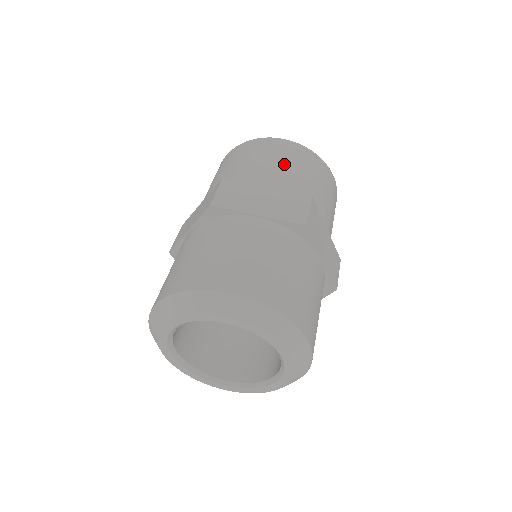
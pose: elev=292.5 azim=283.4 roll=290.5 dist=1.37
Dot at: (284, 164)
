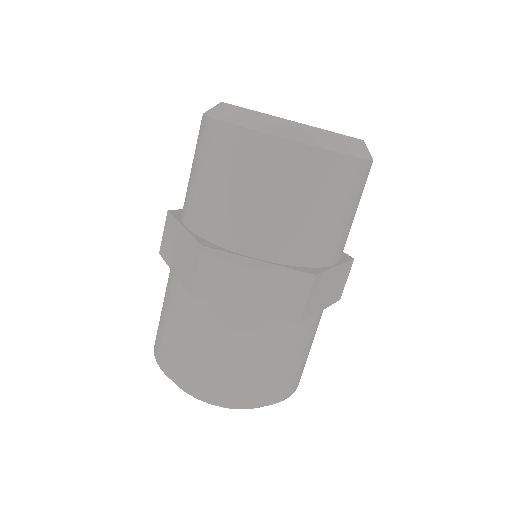
Dot at: (286, 206)
